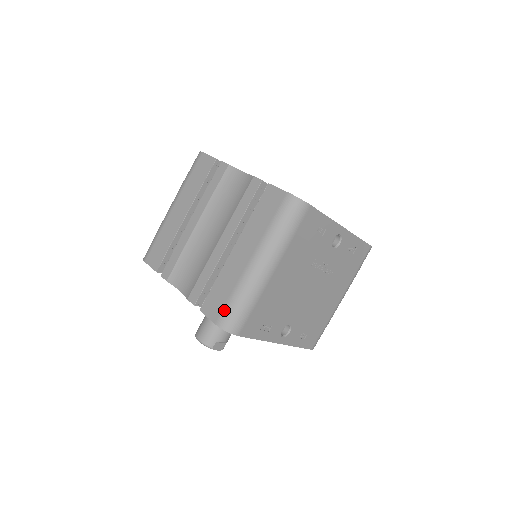
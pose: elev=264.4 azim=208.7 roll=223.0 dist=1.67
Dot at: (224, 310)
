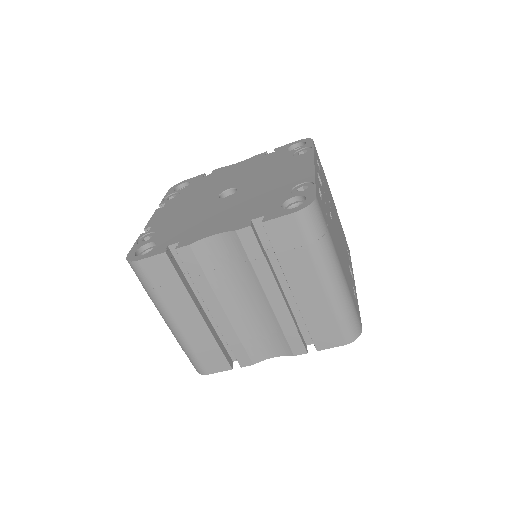
Dot at: (342, 332)
